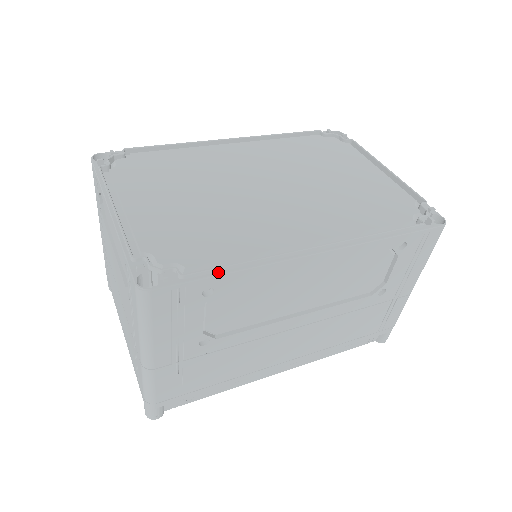
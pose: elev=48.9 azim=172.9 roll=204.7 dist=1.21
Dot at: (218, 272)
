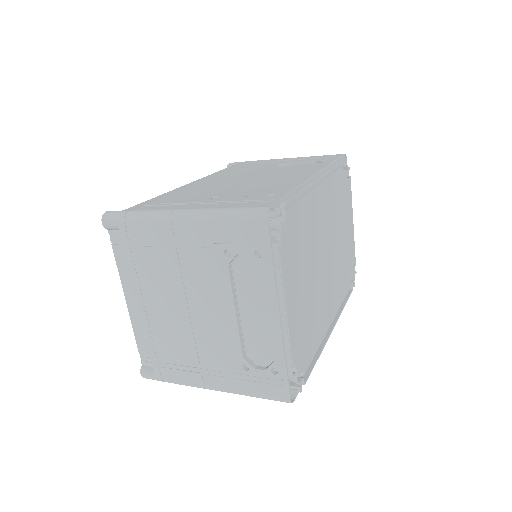
Dot at: (310, 370)
